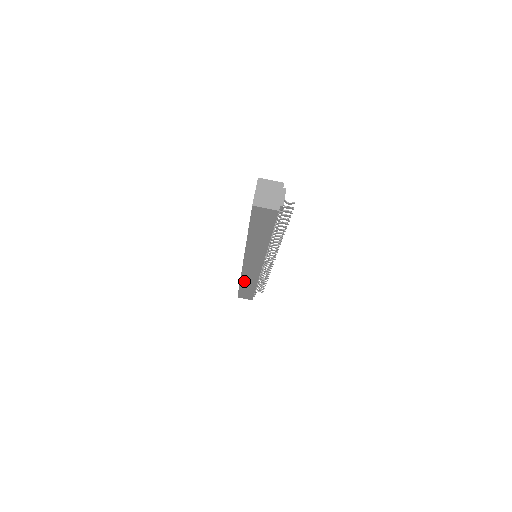
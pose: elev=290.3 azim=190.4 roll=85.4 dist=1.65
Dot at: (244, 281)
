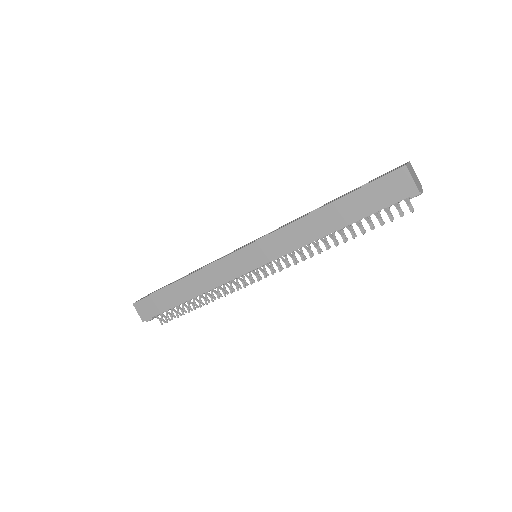
Dot at: (194, 278)
